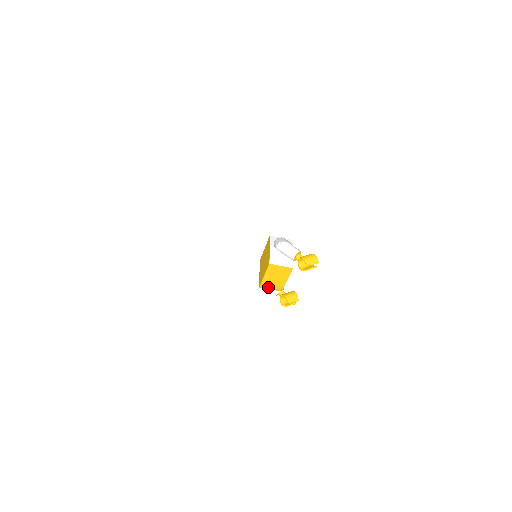
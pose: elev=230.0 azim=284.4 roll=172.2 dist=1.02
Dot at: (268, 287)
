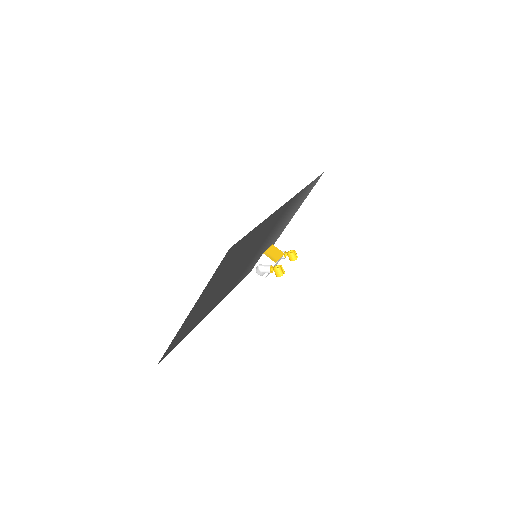
Dot at: (268, 256)
